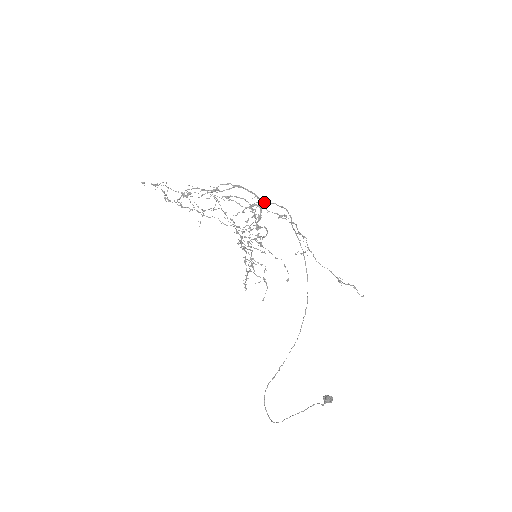
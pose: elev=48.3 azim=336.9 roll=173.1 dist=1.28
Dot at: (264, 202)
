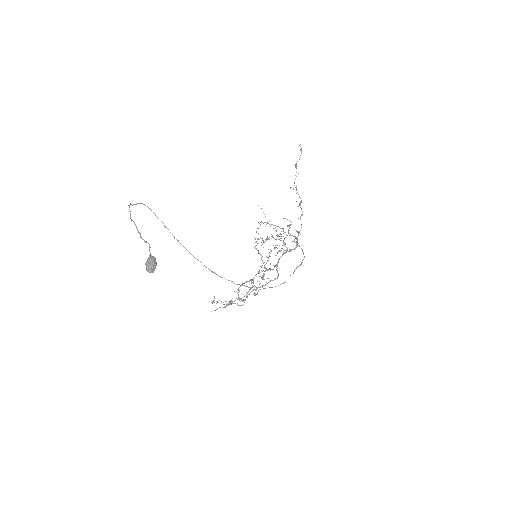
Dot at: (297, 245)
